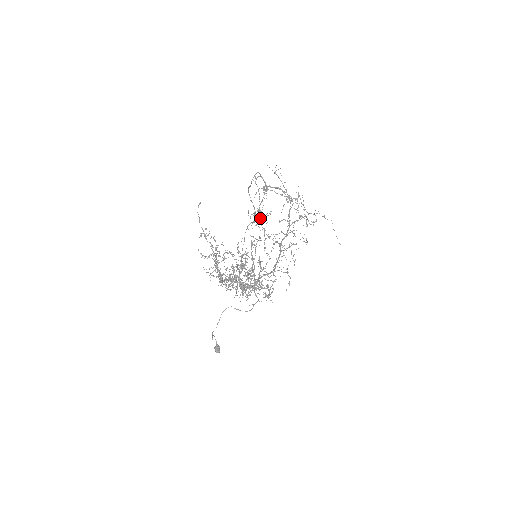
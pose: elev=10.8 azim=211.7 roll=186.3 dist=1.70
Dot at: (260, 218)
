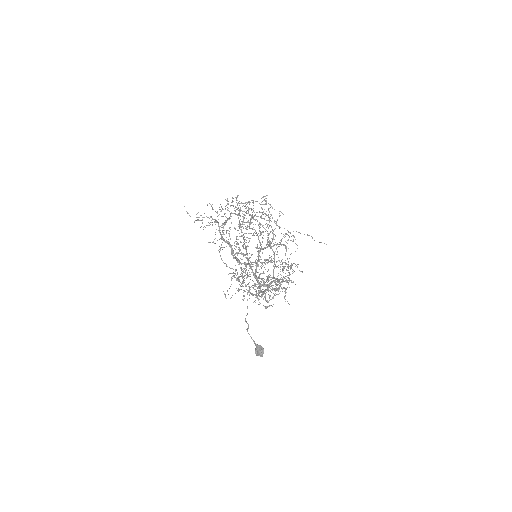
Dot at: (242, 278)
